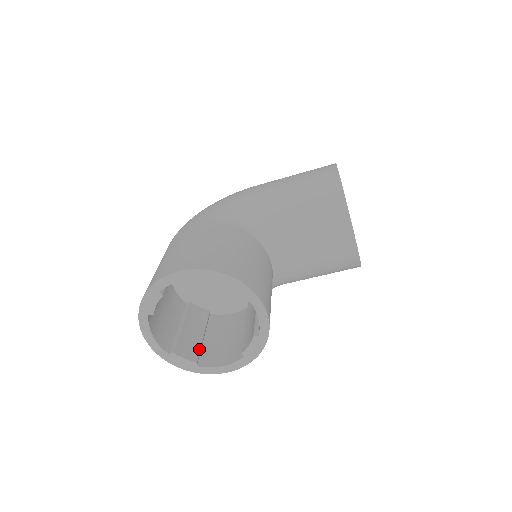
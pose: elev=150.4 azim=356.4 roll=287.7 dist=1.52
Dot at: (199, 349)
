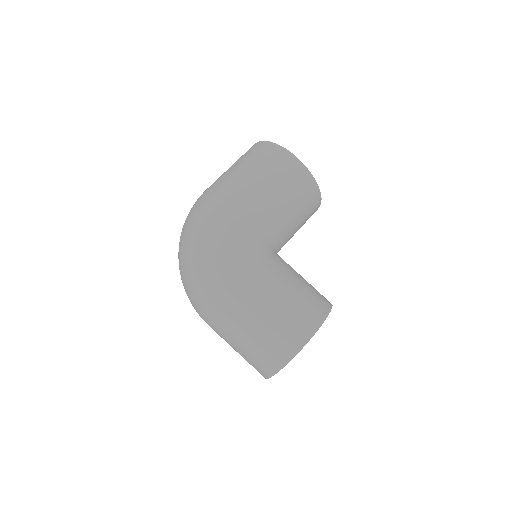
Dot at: occluded
